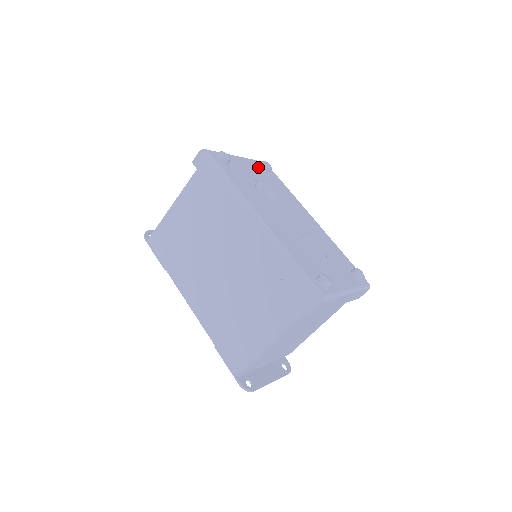
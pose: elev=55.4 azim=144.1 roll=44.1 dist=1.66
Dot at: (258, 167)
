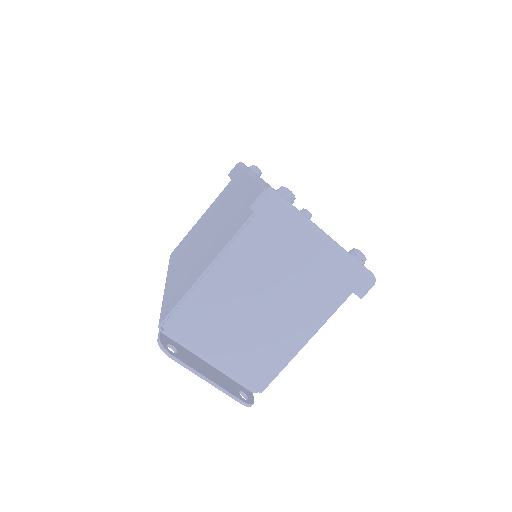
Dot at: occluded
